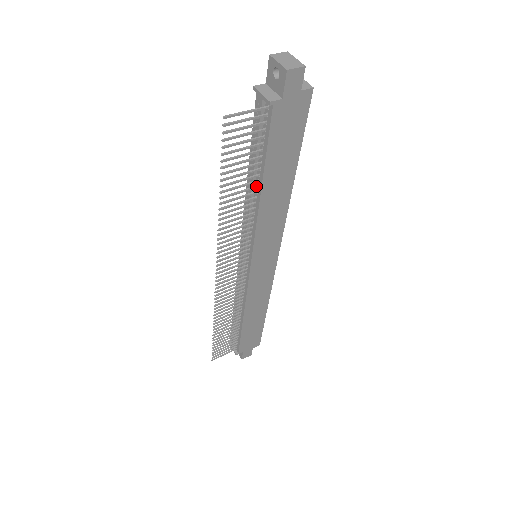
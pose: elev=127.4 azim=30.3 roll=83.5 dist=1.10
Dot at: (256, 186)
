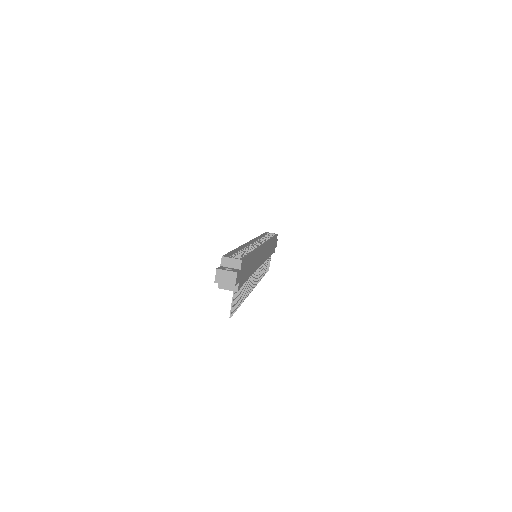
Dot at: occluded
